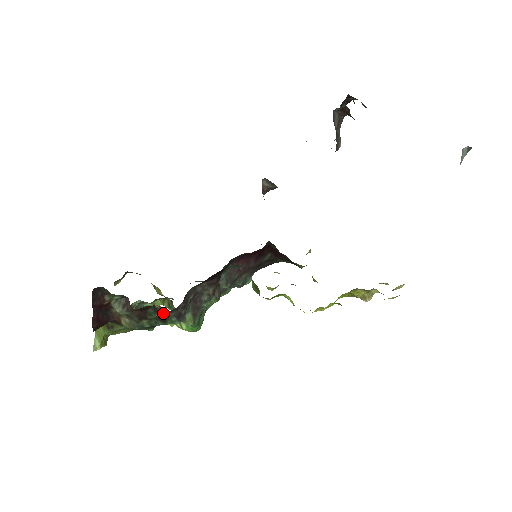
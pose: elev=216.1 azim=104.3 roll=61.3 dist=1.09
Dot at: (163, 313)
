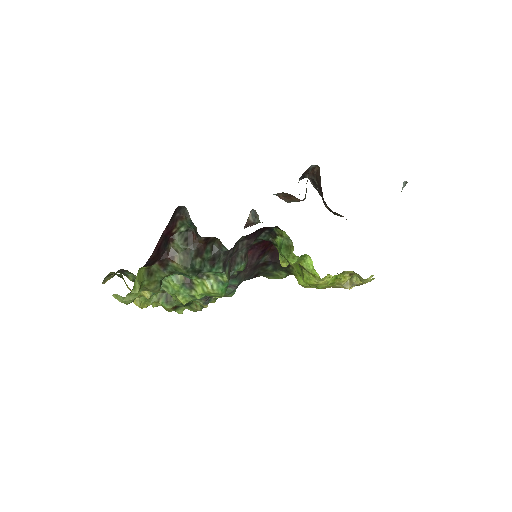
Dot at: (218, 252)
